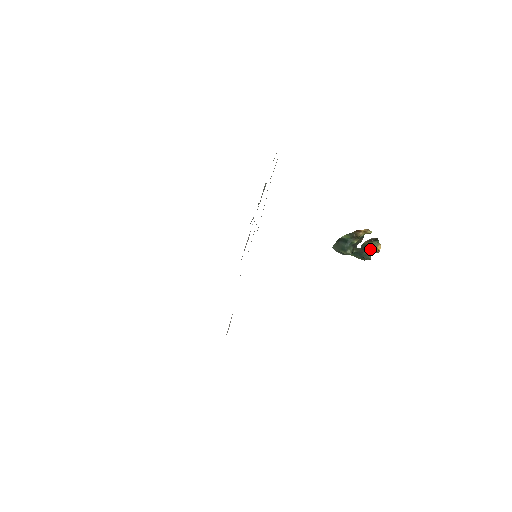
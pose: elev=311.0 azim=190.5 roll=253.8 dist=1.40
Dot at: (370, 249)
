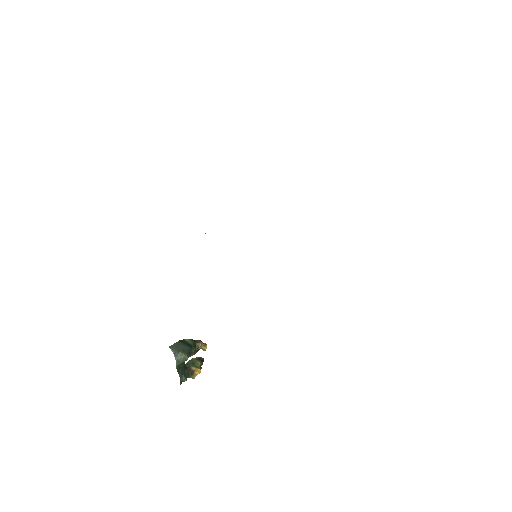
Dot at: (193, 368)
